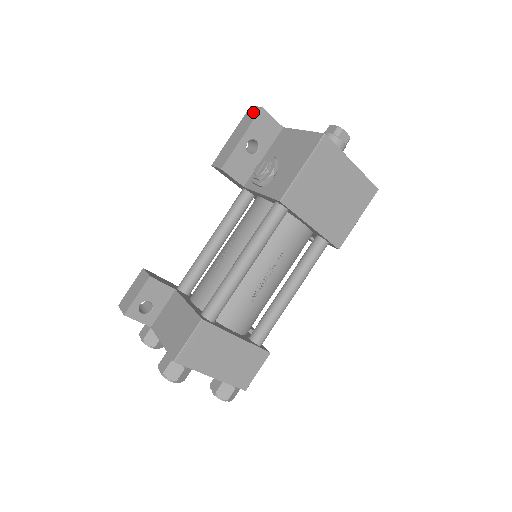
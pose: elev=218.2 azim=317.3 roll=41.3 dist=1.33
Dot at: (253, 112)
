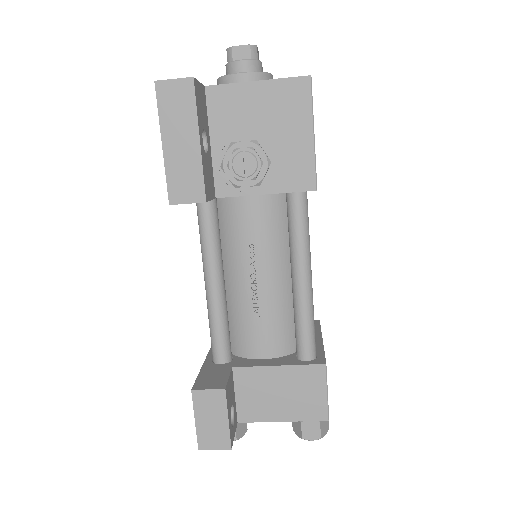
Dot at: (178, 91)
